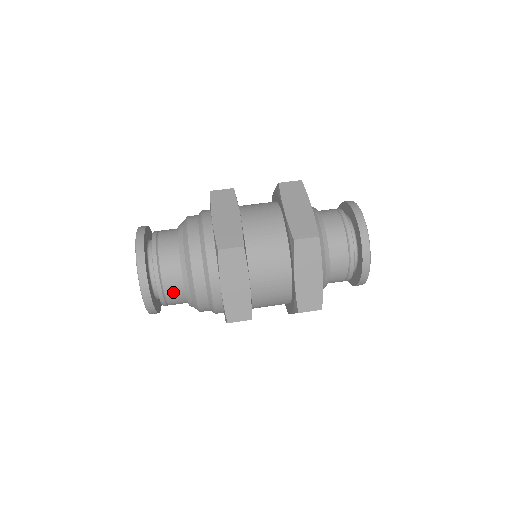
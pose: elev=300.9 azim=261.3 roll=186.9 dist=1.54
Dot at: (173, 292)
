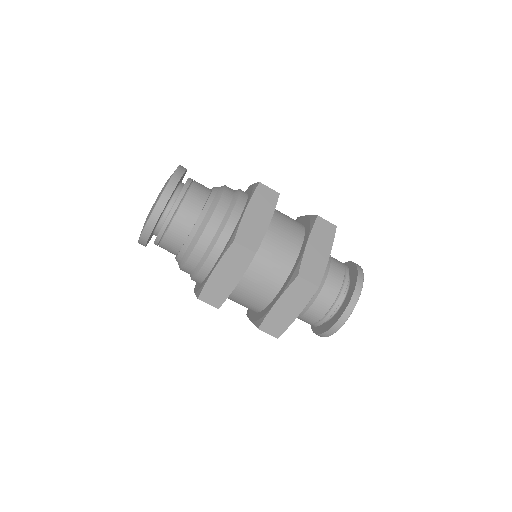
Dot at: (171, 242)
